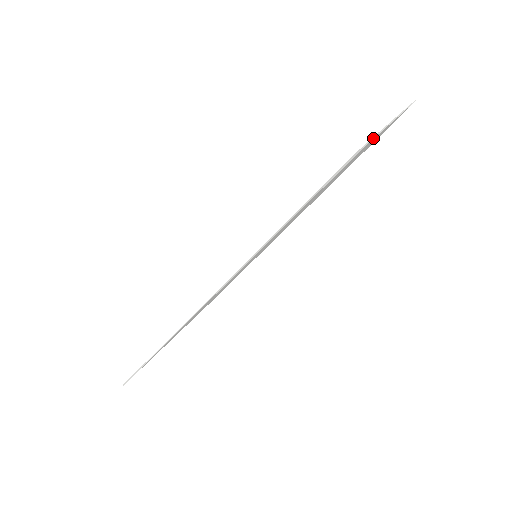
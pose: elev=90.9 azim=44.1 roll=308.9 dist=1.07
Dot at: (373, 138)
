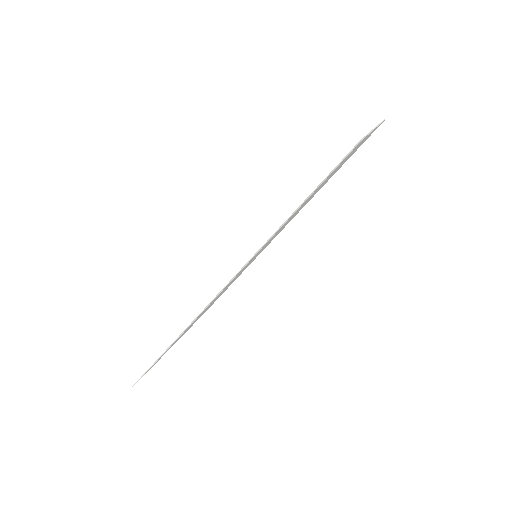
Dot at: (366, 136)
